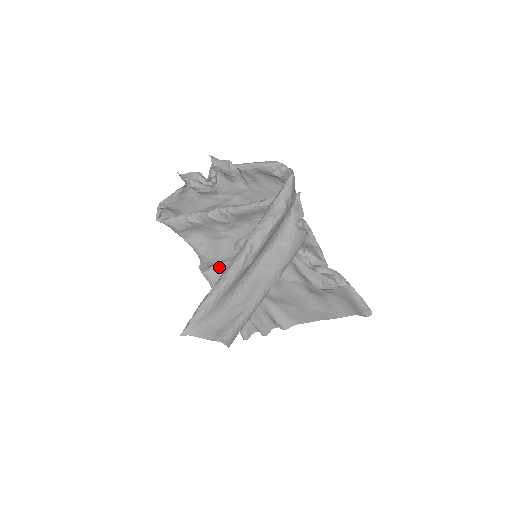
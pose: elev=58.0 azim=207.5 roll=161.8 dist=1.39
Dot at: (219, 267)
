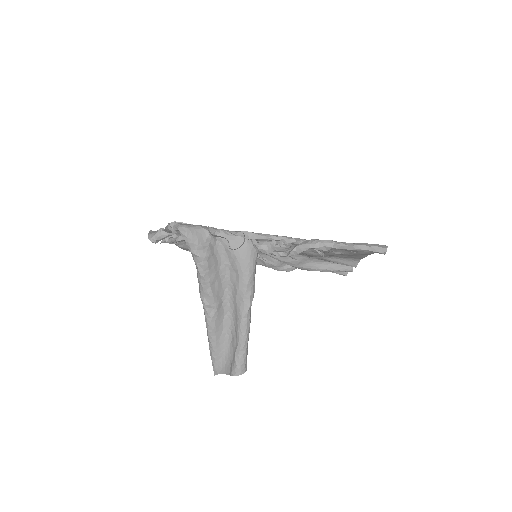
Dot at: (260, 257)
